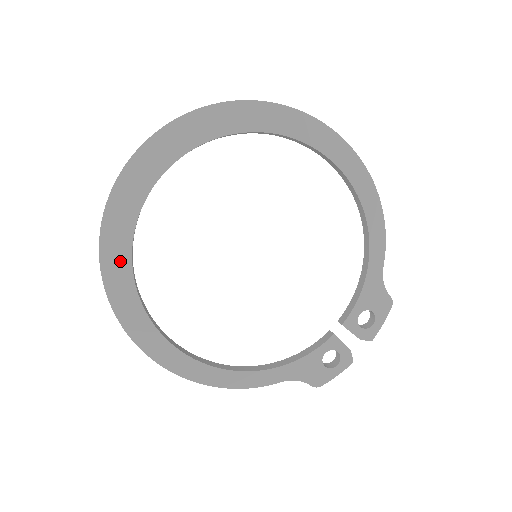
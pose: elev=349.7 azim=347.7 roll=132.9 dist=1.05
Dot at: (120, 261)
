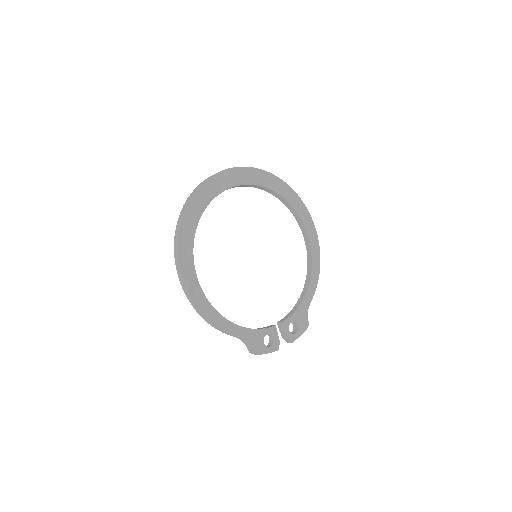
Dot at: (196, 211)
